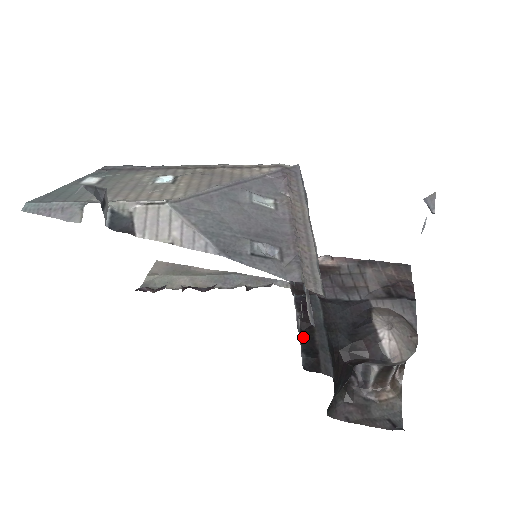
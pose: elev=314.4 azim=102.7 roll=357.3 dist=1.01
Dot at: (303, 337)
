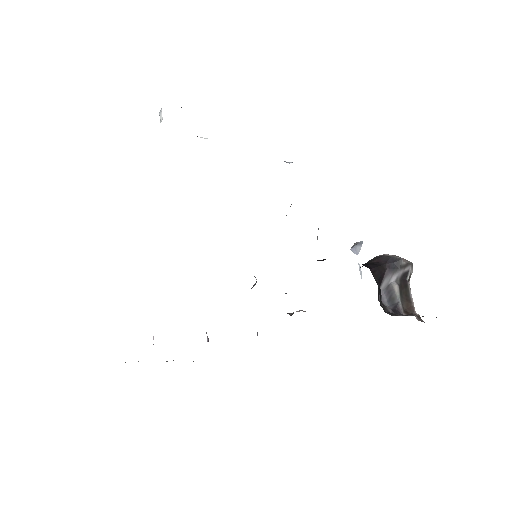
Dot at: occluded
